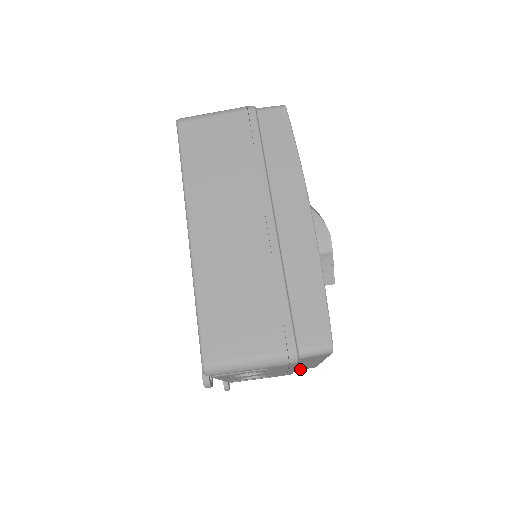
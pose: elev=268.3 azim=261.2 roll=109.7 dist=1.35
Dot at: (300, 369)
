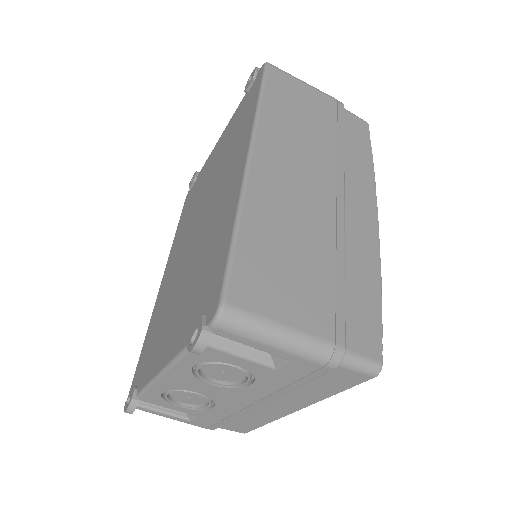
Dot at: (233, 424)
